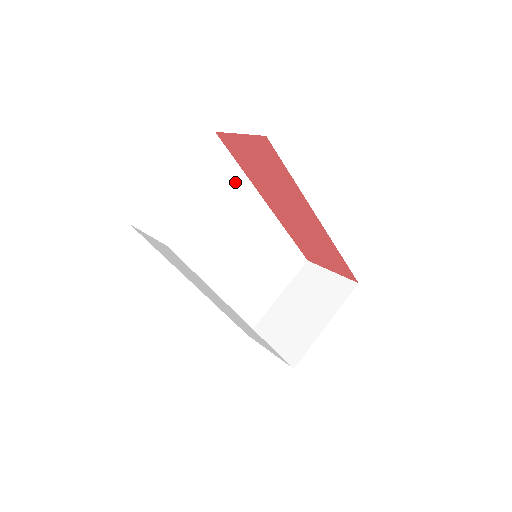
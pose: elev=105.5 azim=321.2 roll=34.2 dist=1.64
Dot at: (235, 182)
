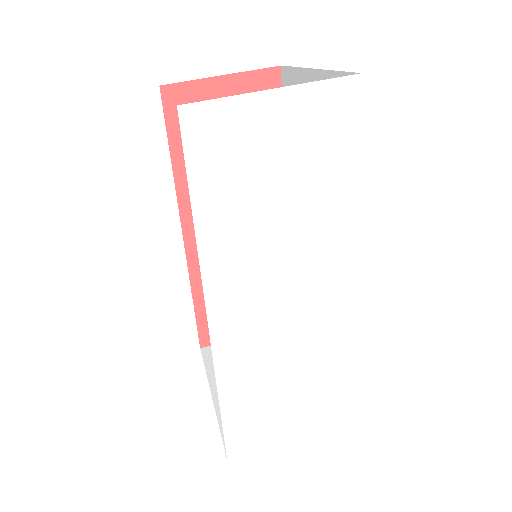
Dot at: occluded
